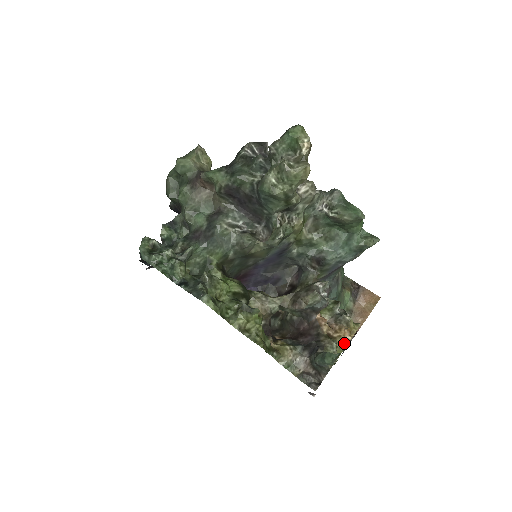
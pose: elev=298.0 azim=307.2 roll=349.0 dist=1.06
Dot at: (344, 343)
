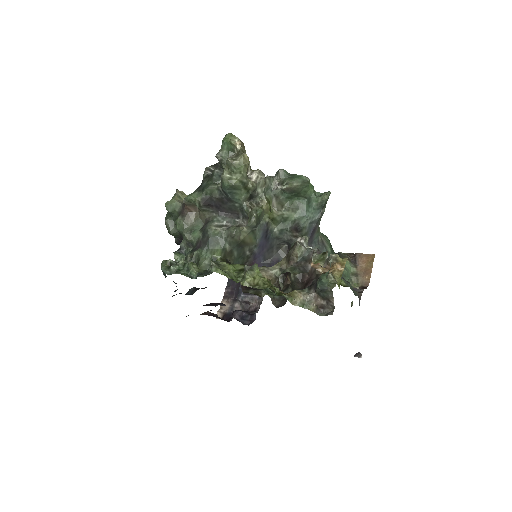
Dot at: (329, 261)
